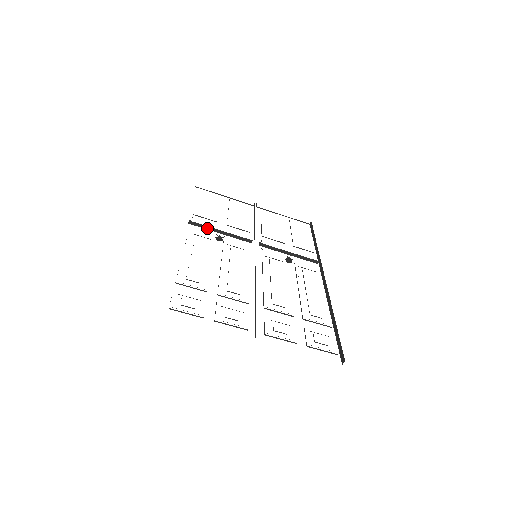
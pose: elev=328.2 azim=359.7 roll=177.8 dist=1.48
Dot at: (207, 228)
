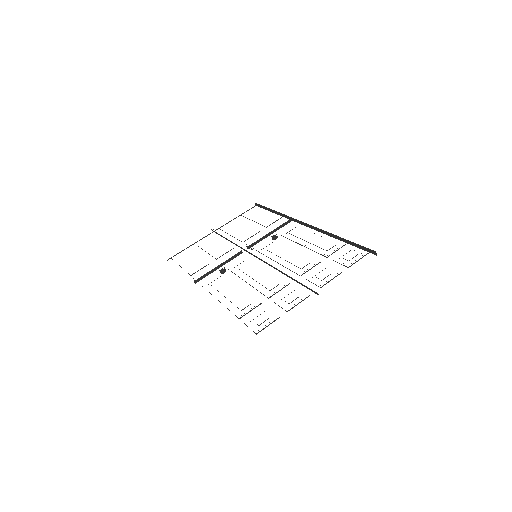
Dot at: occluded
